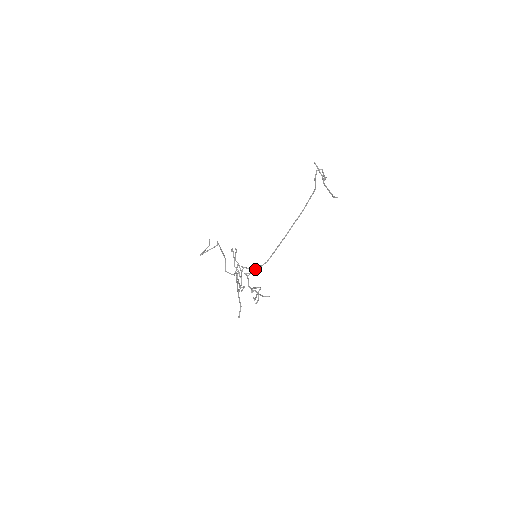
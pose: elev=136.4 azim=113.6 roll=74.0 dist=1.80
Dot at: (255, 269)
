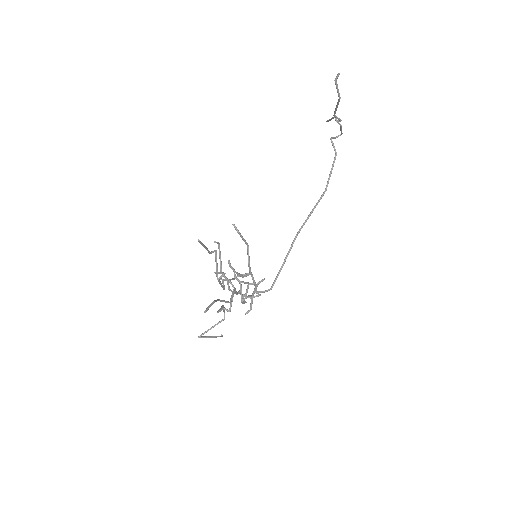
Dot at: (240, 236)
